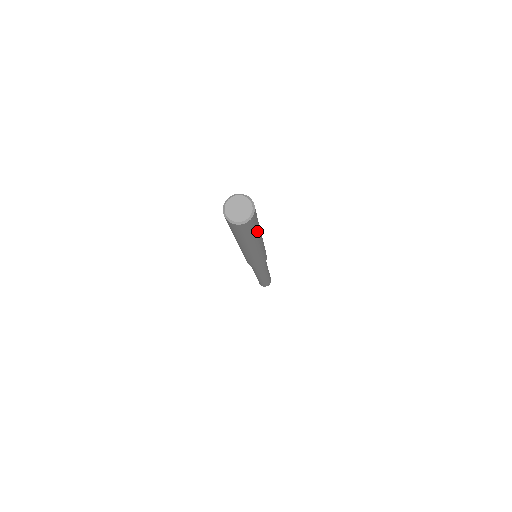
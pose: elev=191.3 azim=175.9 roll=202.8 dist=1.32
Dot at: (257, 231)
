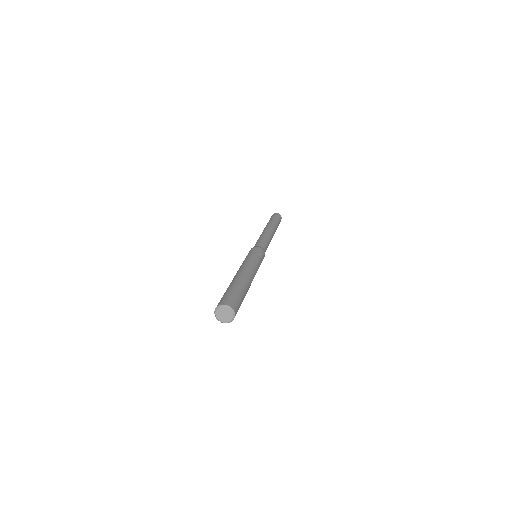
Dot at: occluded
